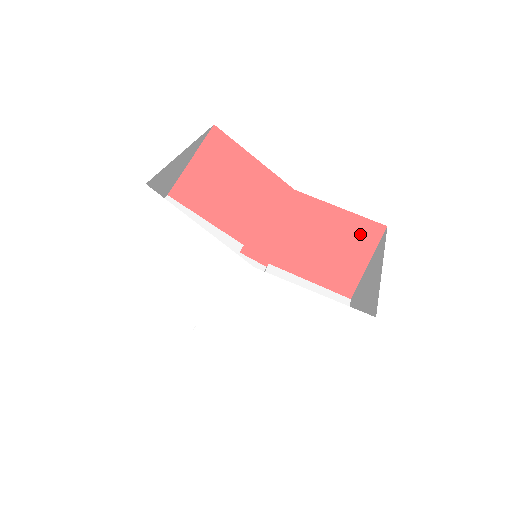
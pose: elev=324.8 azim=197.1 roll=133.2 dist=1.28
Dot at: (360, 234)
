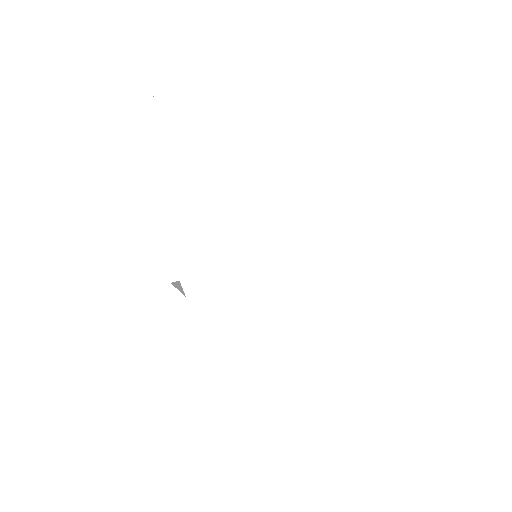
Dot at: occluded
